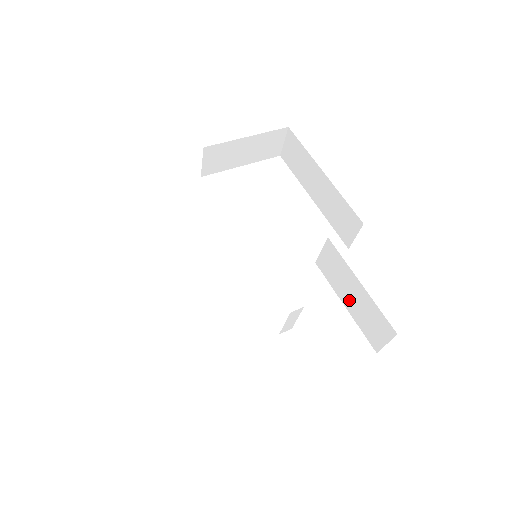
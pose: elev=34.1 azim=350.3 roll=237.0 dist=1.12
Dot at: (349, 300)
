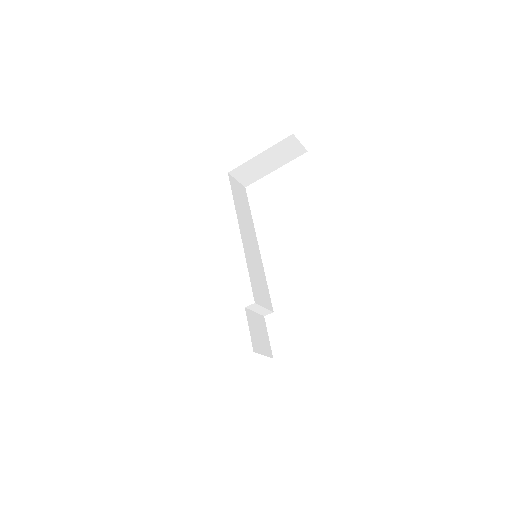
Dot at: occluded
